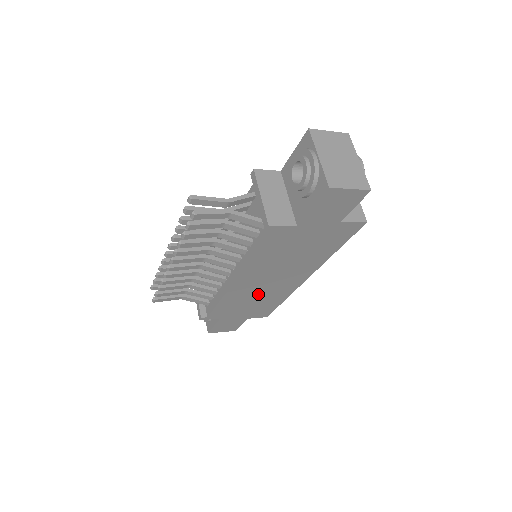
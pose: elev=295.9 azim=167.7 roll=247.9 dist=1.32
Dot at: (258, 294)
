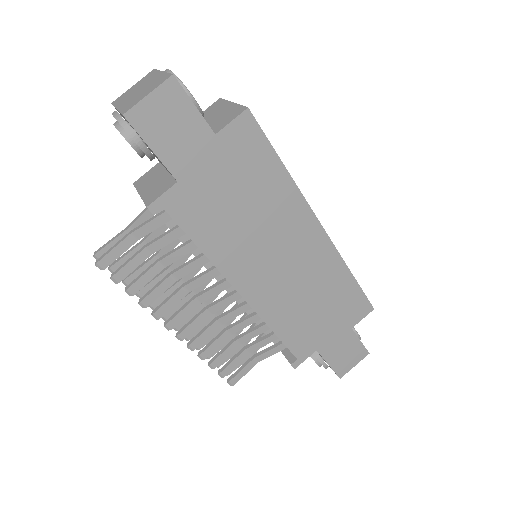
Dot at: (301, 290)
